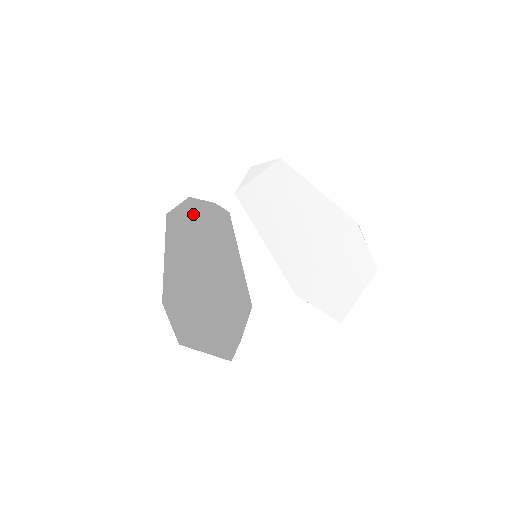
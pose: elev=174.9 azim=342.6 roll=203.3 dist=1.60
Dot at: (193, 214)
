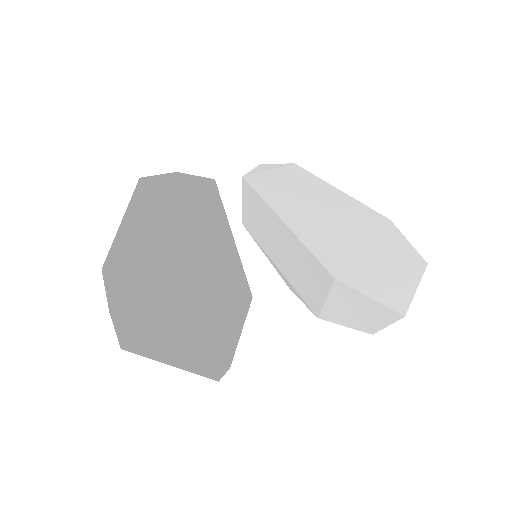
Dot at: (182, 183)
